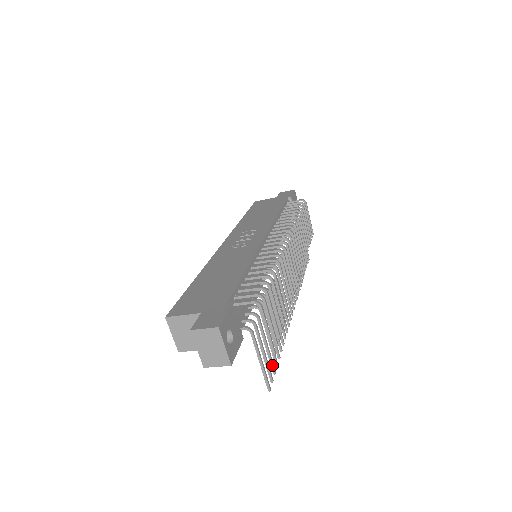
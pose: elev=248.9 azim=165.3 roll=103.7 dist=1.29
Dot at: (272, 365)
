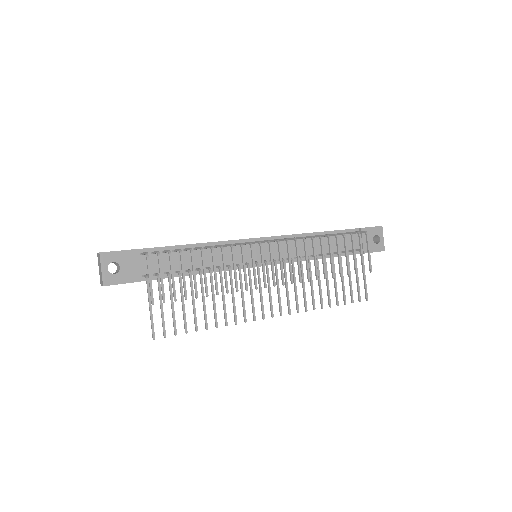
Dot at: (174, 325)
